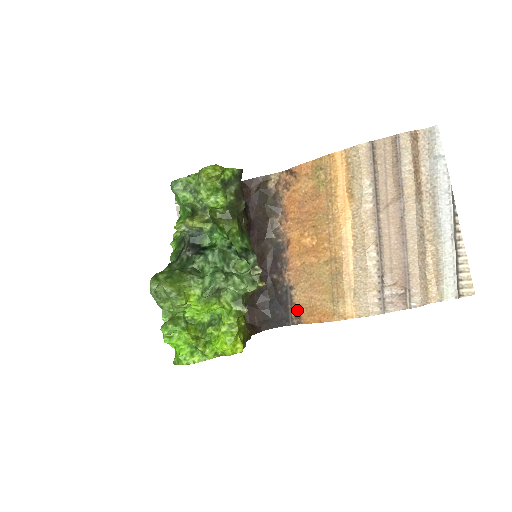
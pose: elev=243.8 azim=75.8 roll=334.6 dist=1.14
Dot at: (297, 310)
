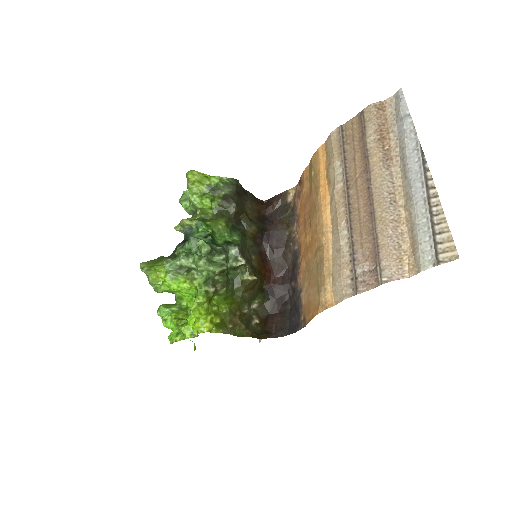
Dot at: (304, 312)
